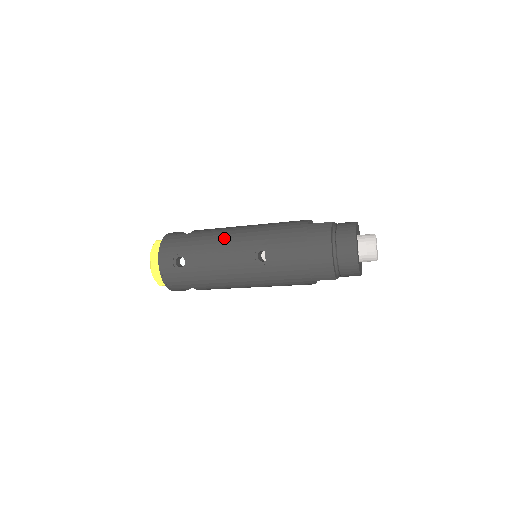
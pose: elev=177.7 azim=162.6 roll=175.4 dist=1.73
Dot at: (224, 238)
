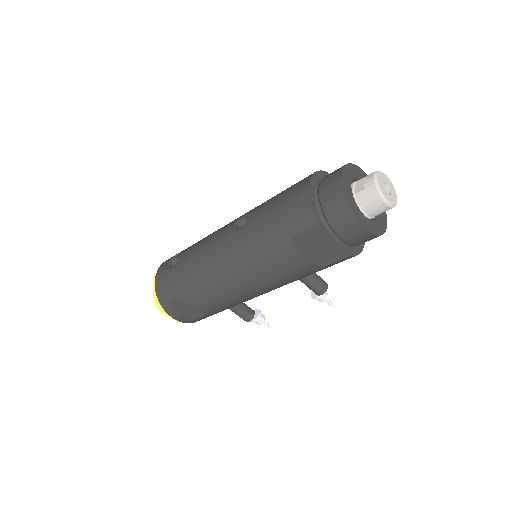
Dot at: occluded
